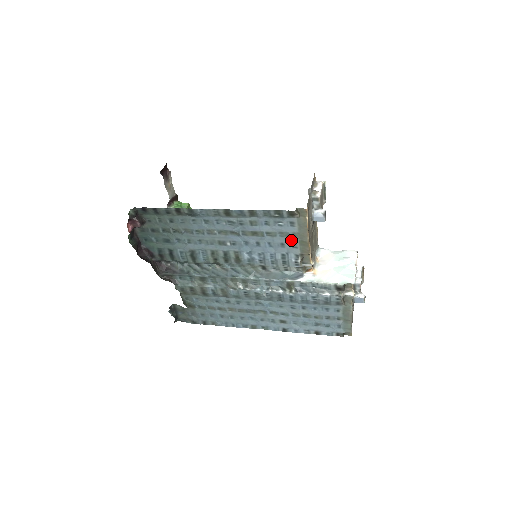
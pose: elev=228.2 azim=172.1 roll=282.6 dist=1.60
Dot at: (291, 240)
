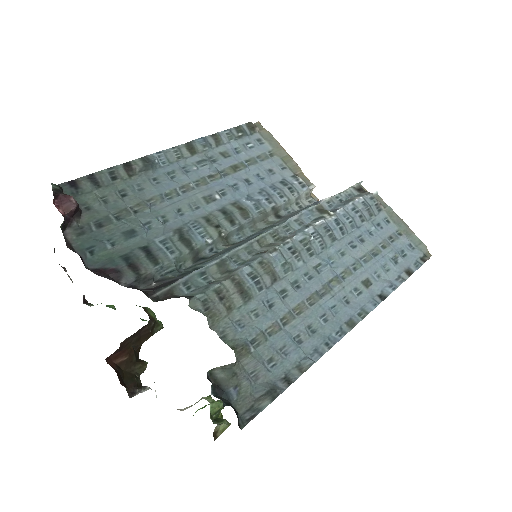
Dot at: (274, 162)
